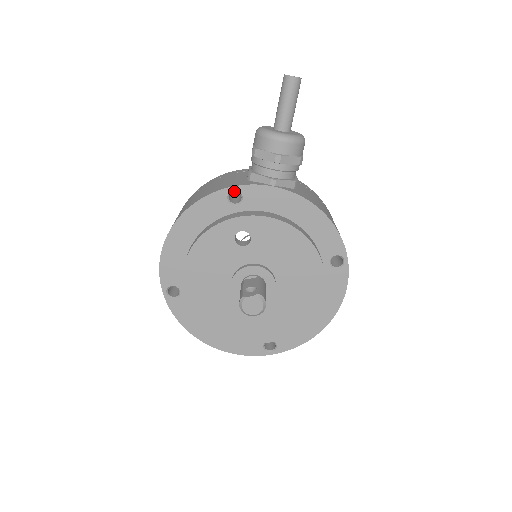
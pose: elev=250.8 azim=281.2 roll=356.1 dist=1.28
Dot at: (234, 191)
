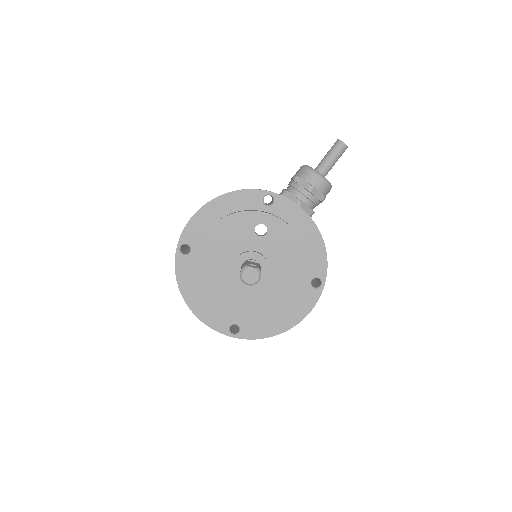
Dot at: occluded
